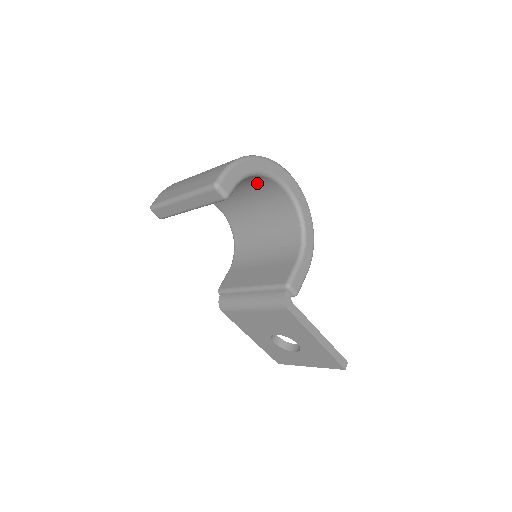
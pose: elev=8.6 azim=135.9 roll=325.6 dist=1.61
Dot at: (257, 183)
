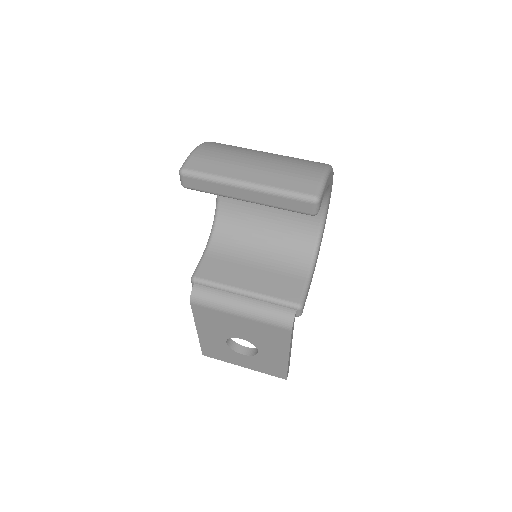
Dot at: occluded
